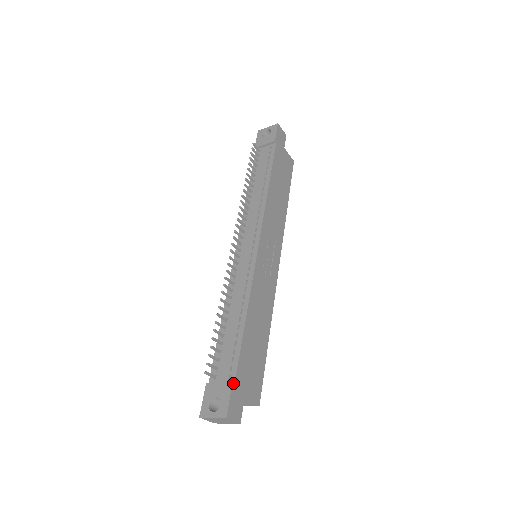
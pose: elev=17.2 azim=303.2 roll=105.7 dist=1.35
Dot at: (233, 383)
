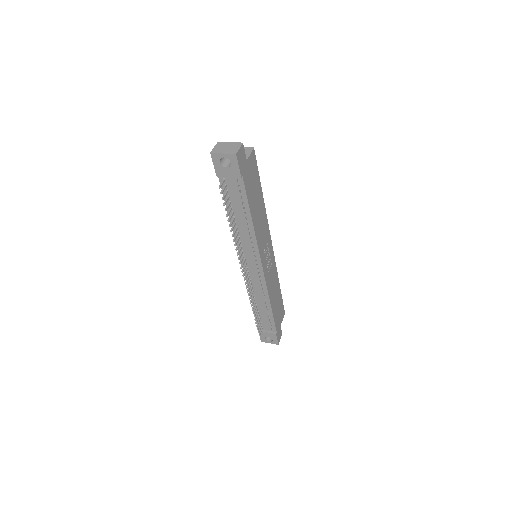
Dot at: (276, 333)
